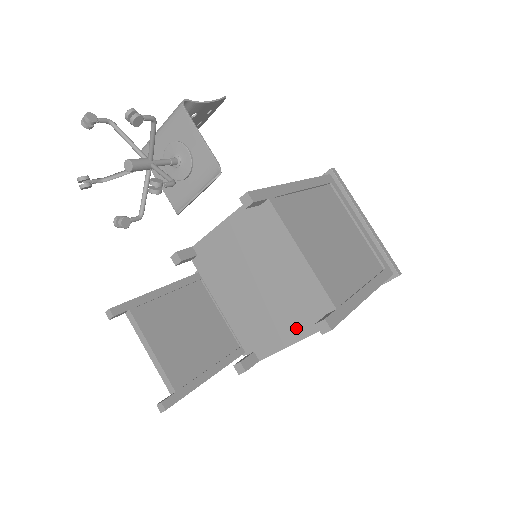
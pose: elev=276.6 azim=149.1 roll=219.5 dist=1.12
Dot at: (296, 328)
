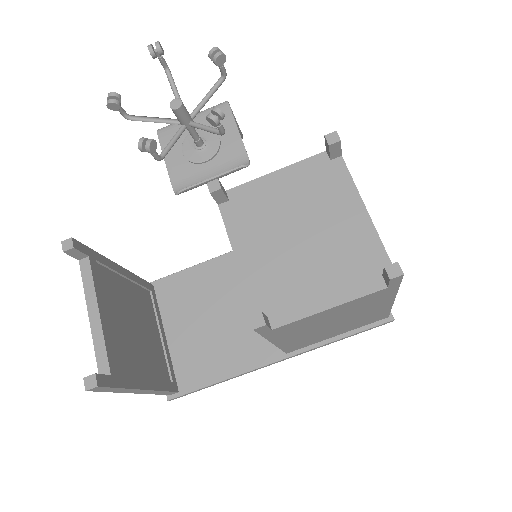
Dot at: (337, 290)
